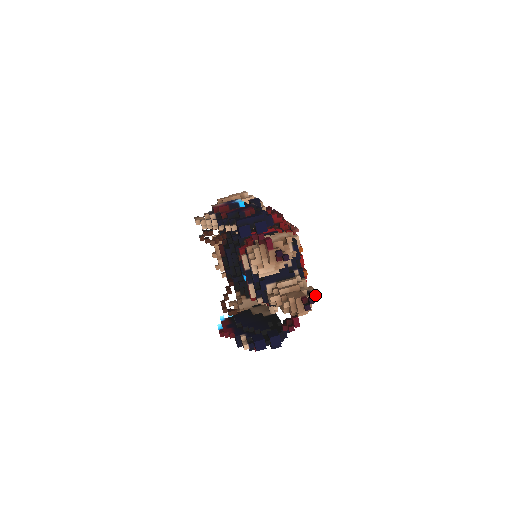
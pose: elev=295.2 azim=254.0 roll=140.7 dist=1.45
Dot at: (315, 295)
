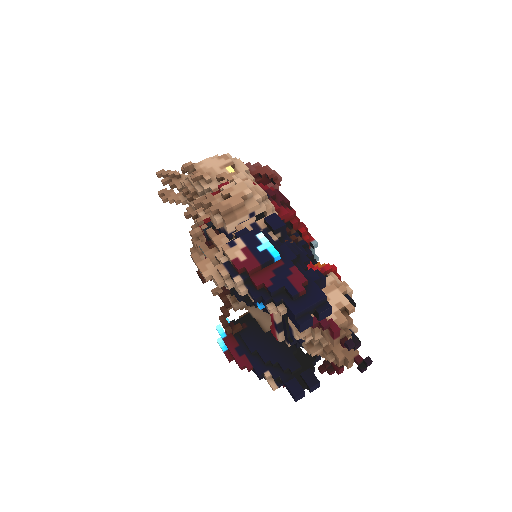
Dot at: occluded
